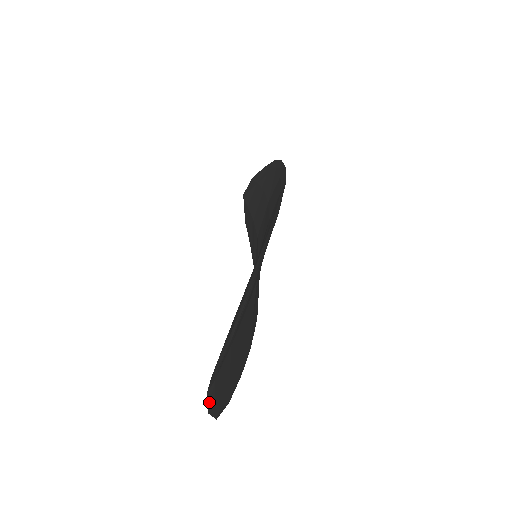
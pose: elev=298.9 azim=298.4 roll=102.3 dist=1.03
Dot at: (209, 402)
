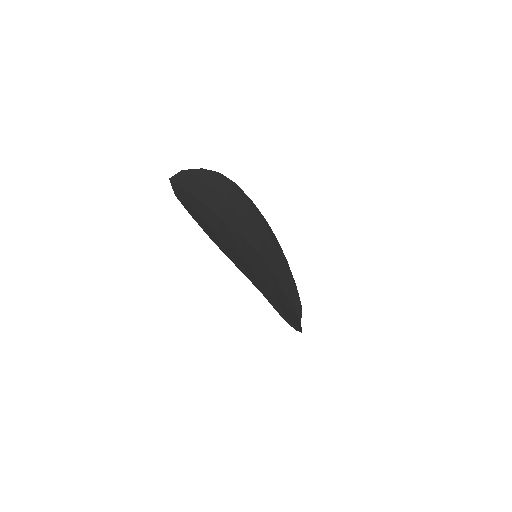
Dot at: occluded
